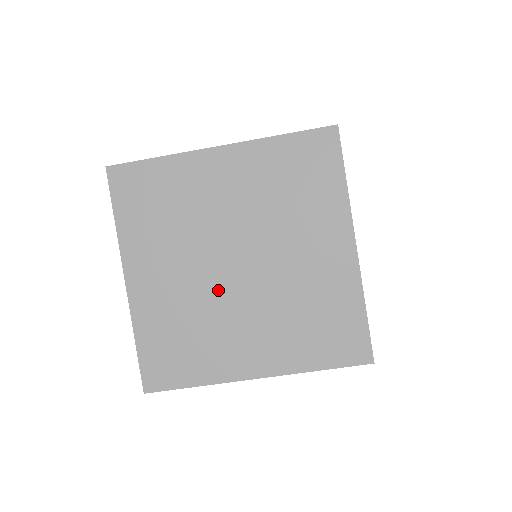
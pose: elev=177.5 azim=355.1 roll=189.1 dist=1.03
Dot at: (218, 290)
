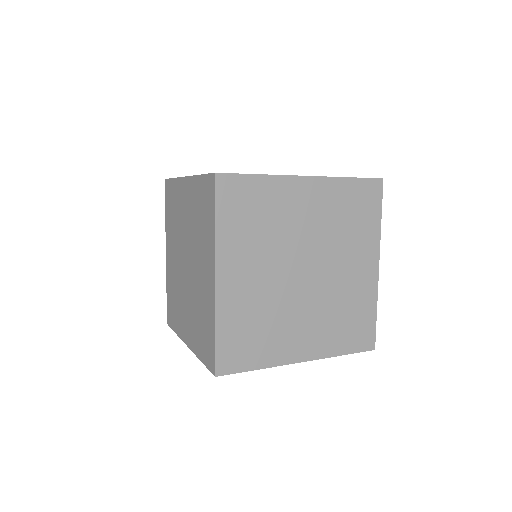
Dot at: (287, 292)
